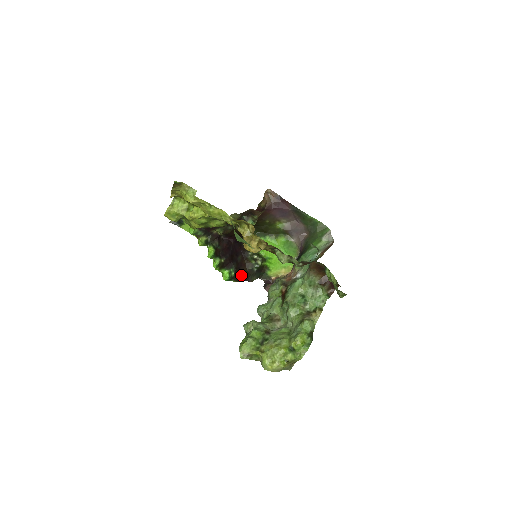
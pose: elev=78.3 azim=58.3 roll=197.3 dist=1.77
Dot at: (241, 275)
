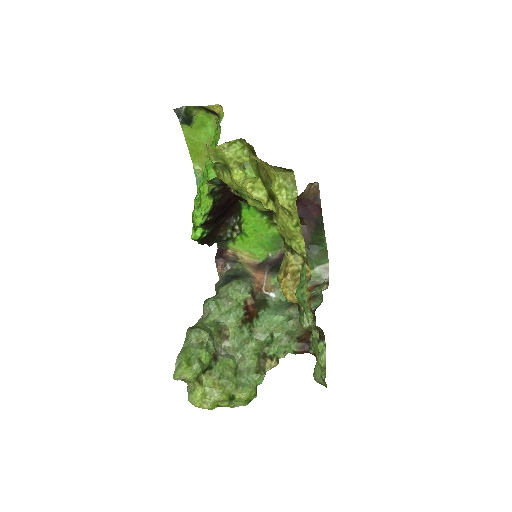
Dot at: (209, 238)
